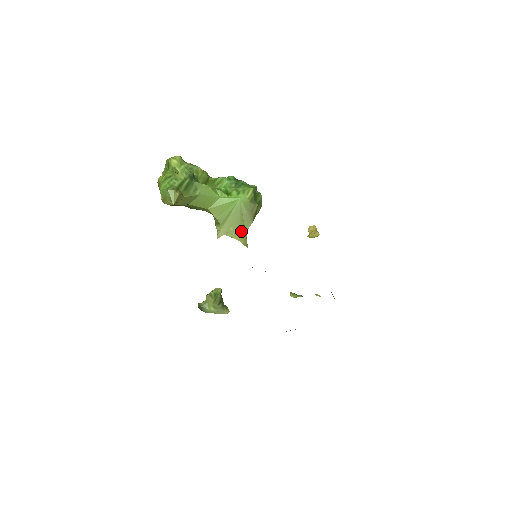
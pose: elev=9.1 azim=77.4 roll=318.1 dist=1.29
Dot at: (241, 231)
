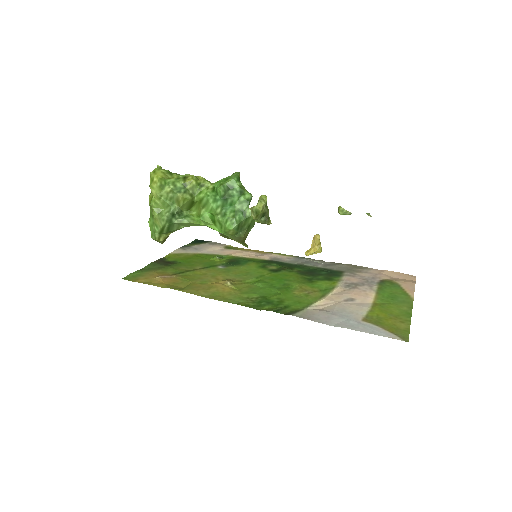
Dot at: (237, 241)
